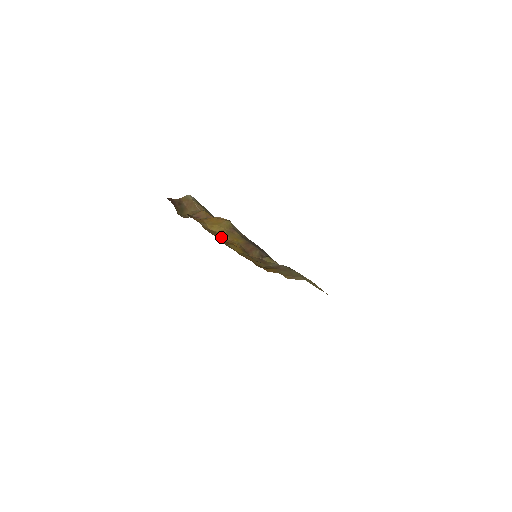
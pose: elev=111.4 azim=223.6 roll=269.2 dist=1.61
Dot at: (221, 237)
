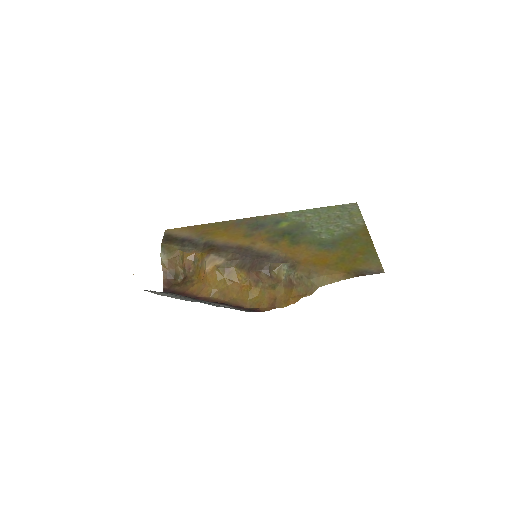
Dot at: (232, 289)
